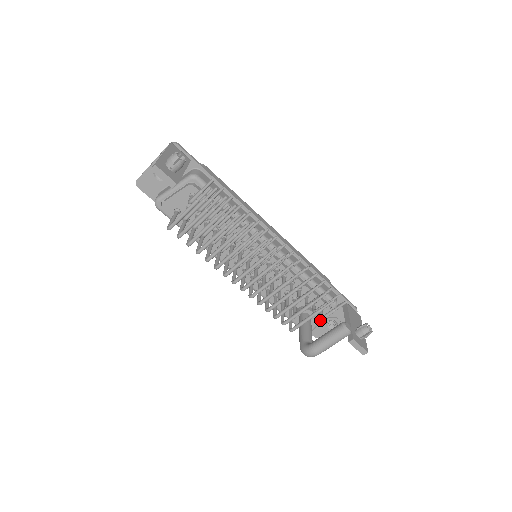
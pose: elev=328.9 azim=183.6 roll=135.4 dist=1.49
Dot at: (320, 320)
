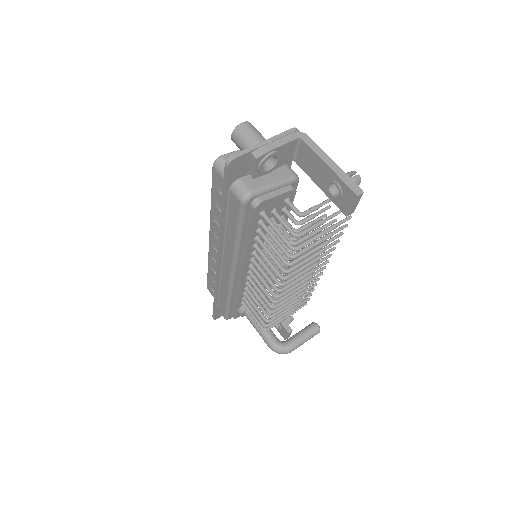
Dot at: occluded
